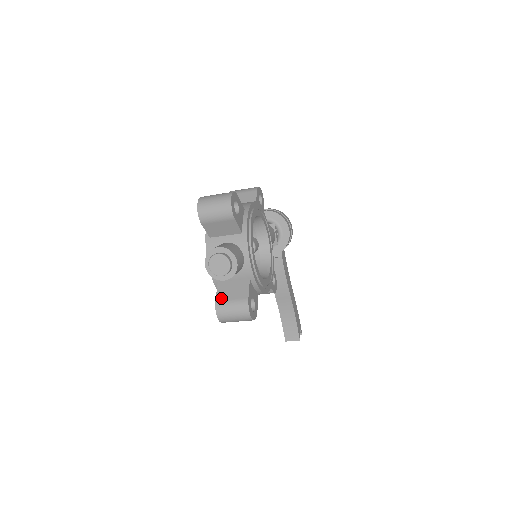
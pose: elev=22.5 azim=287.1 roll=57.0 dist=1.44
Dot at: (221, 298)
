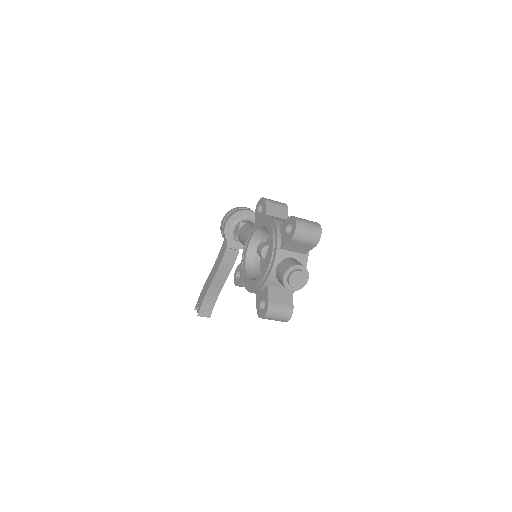
Dot at: (273, 300)
